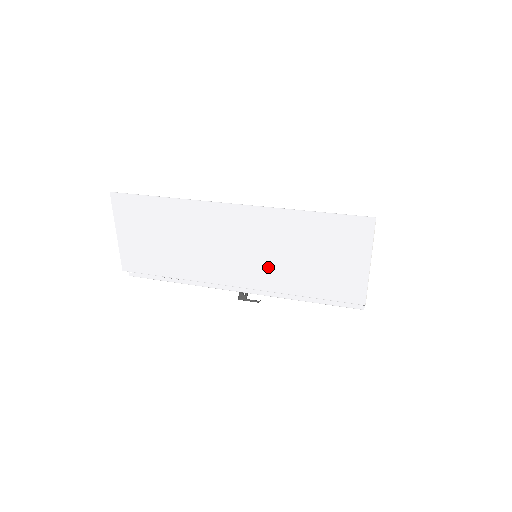
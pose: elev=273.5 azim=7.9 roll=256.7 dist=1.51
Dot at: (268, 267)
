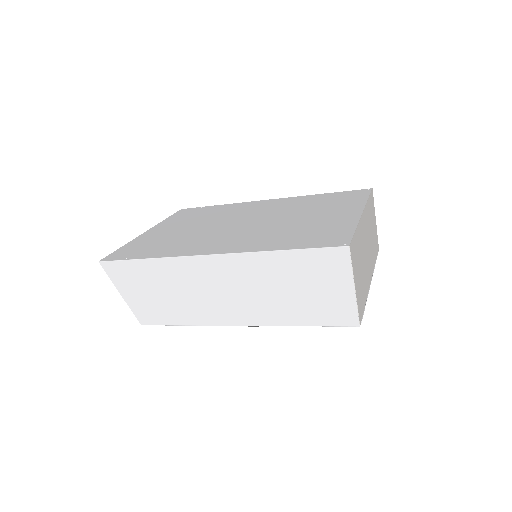
Dot at: (261, 306)
